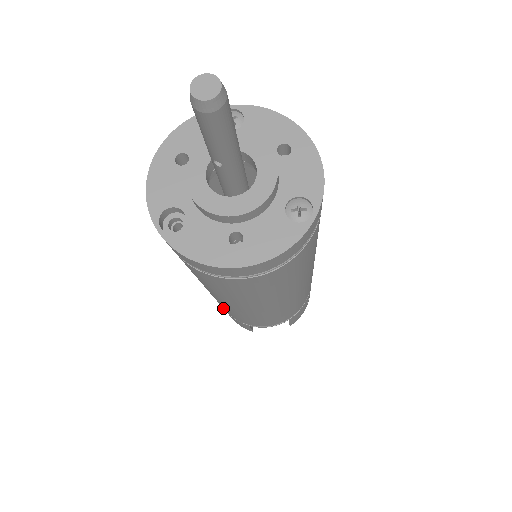
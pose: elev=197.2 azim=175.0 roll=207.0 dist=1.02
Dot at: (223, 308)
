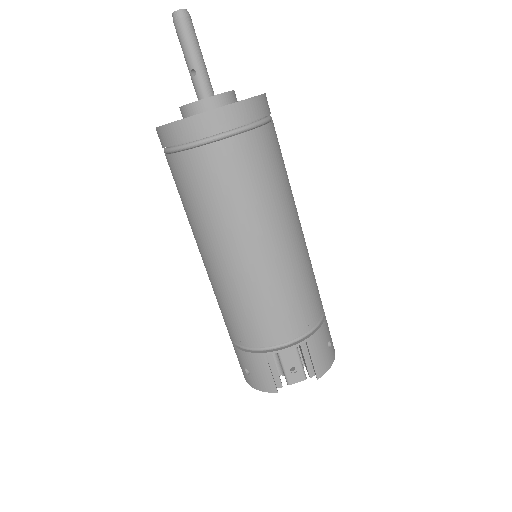
Dot at: (235, 333)
